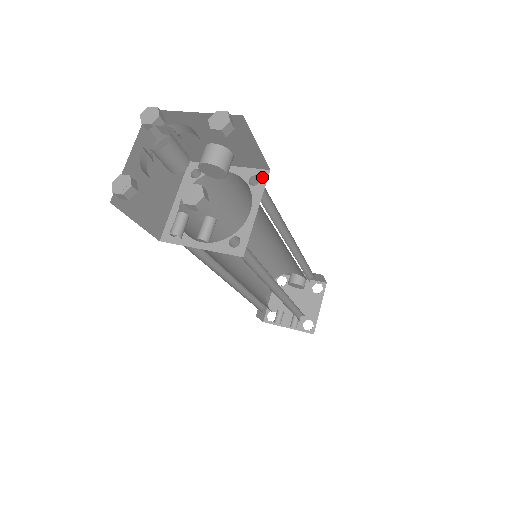
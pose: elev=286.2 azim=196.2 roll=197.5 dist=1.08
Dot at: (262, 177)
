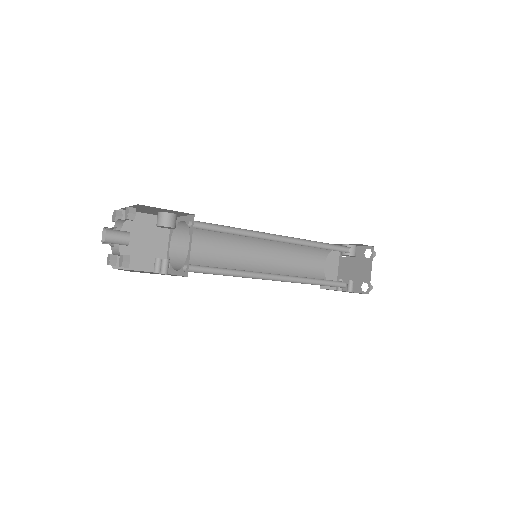
Dot at: (192, 220)
